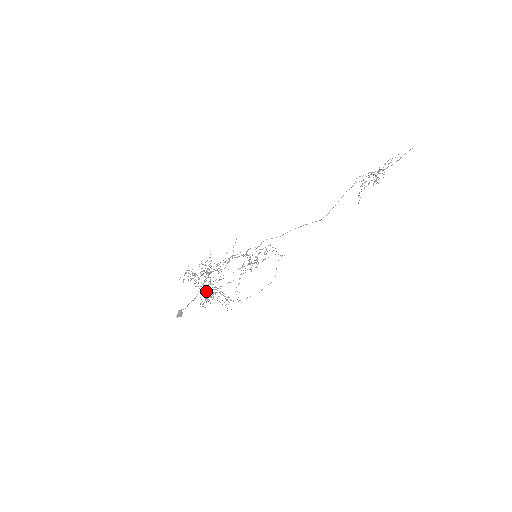
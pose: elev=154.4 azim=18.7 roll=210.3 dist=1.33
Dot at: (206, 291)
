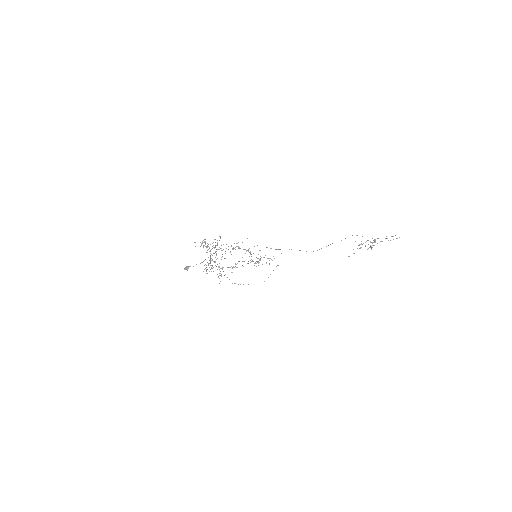
Dot at: occluded
